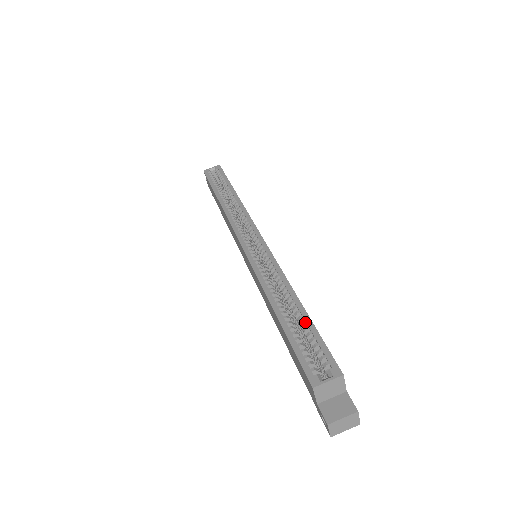
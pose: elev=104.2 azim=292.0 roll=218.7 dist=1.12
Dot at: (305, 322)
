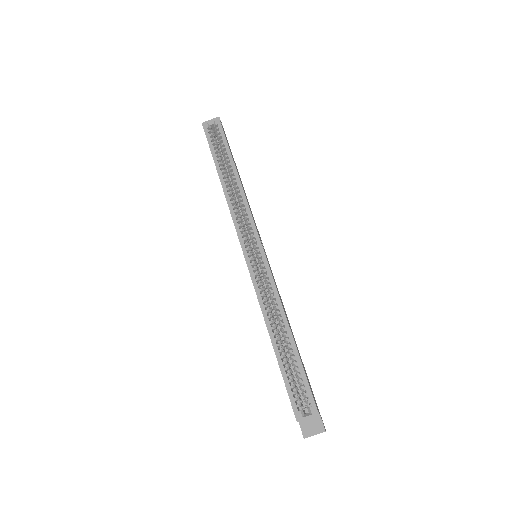
Dot at: (295, 360)
